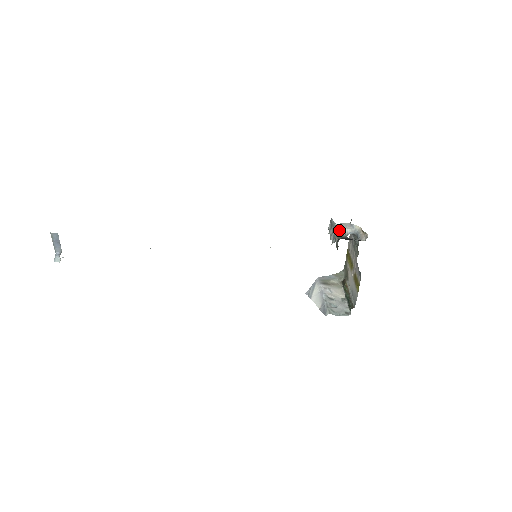
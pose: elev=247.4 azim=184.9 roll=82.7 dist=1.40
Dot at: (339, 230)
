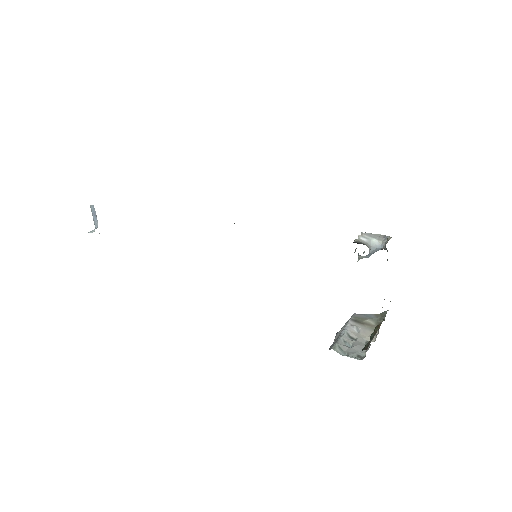
Dot at: (359, 237)
